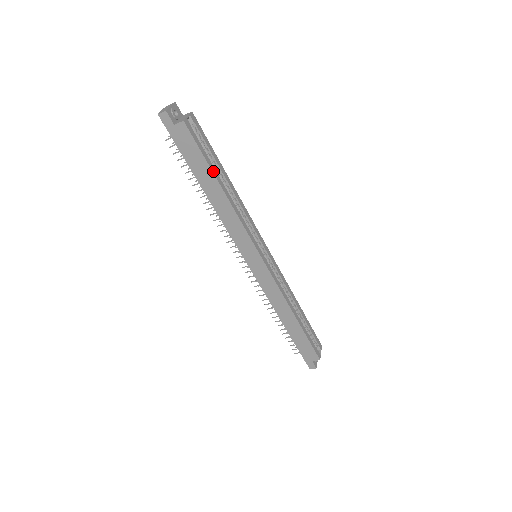
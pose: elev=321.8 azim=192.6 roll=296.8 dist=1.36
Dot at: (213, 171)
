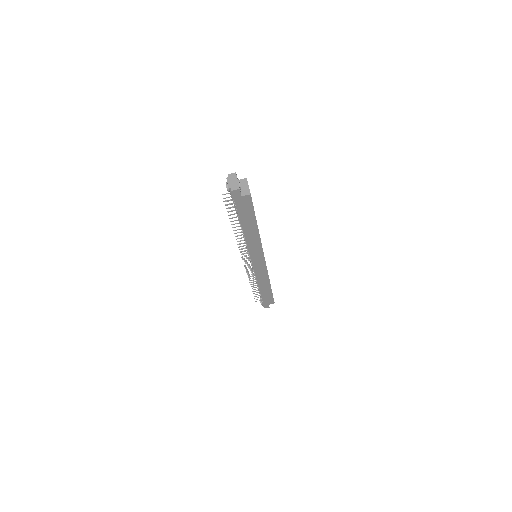
Dot at: occluded
